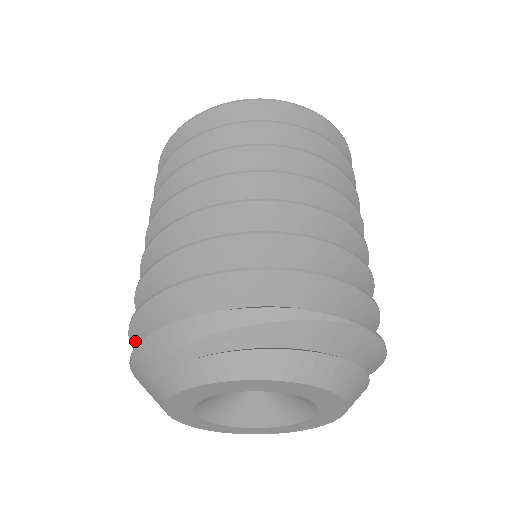
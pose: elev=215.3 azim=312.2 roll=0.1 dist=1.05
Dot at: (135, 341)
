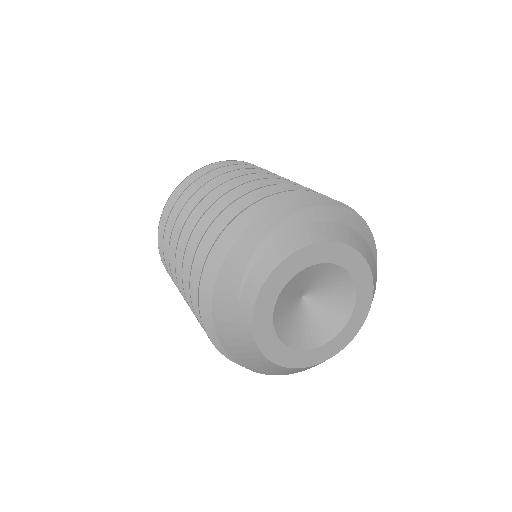
Dot at: (206, 288)
